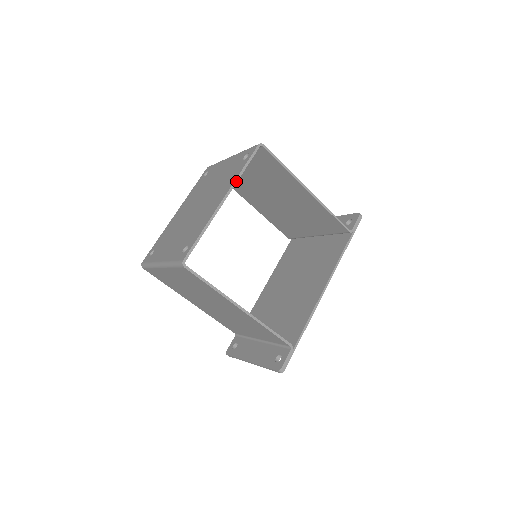
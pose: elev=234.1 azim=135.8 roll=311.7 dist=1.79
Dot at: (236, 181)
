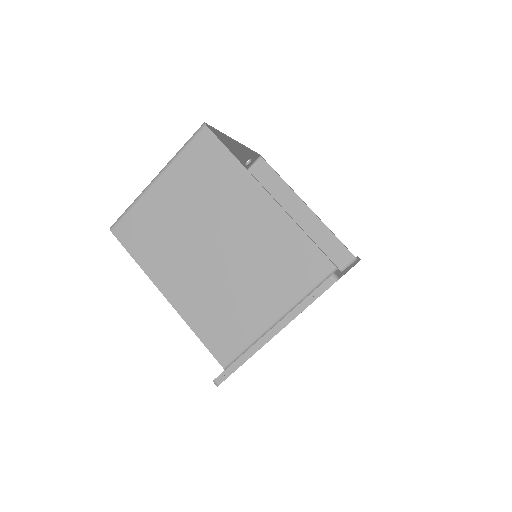
Dot at: (245, 147)
